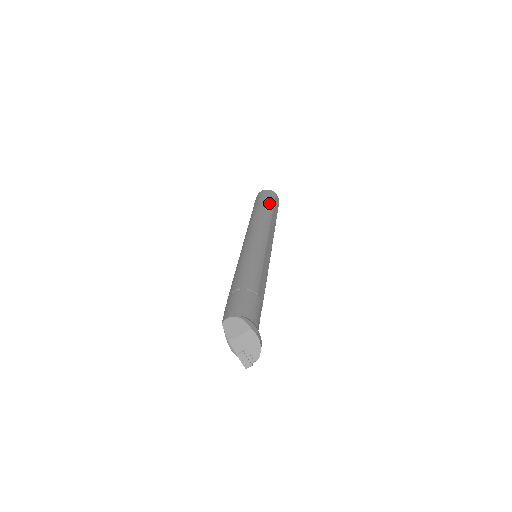
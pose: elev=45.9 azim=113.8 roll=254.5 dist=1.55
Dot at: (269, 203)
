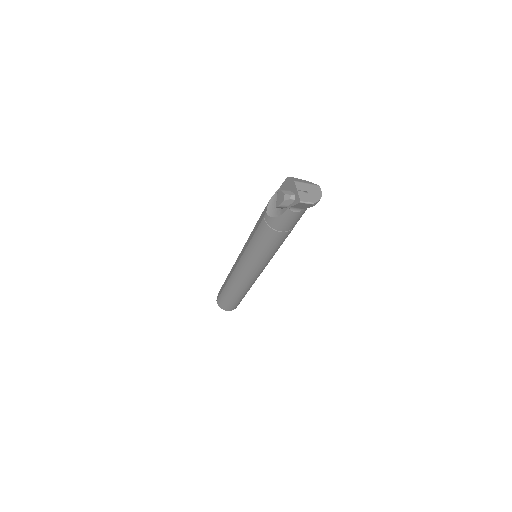
Dot at: occluded
